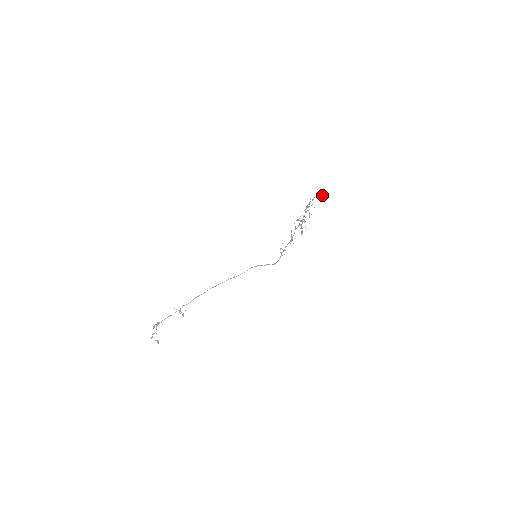
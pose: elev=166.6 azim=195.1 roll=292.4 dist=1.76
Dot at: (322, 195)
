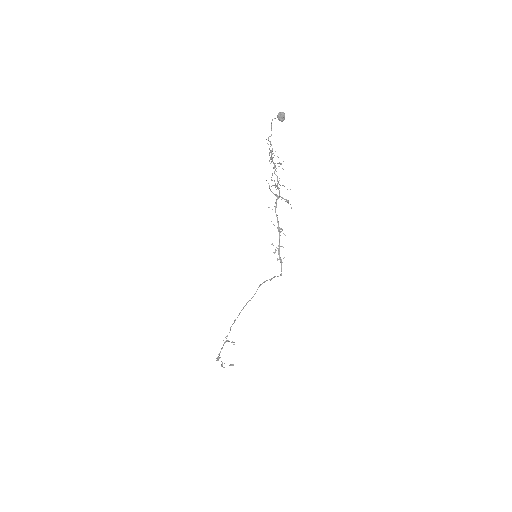
Dot at: occluded
